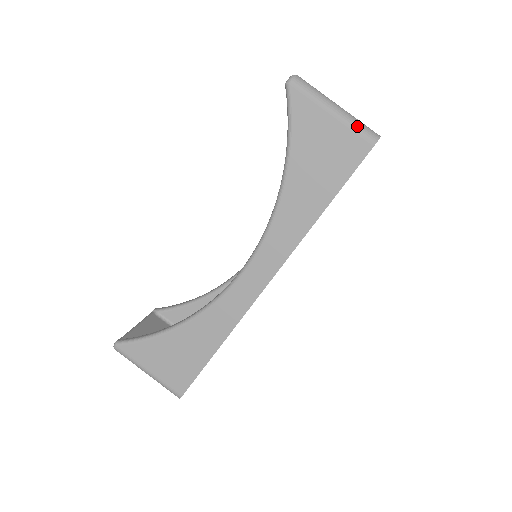
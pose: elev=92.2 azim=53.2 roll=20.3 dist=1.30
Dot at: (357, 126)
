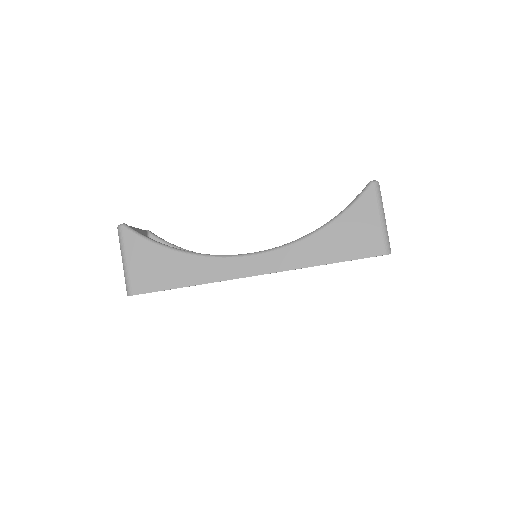
Dot at: (386, 237)
